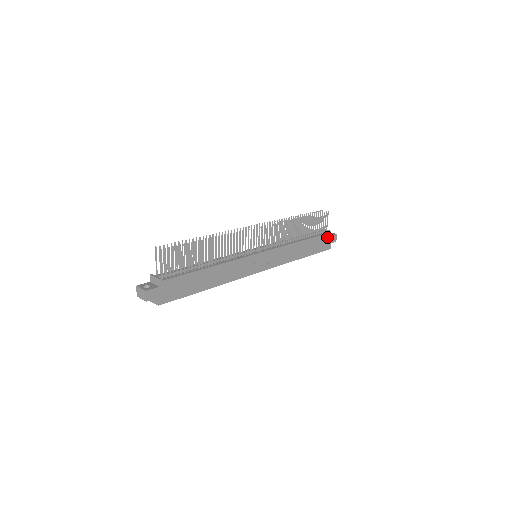
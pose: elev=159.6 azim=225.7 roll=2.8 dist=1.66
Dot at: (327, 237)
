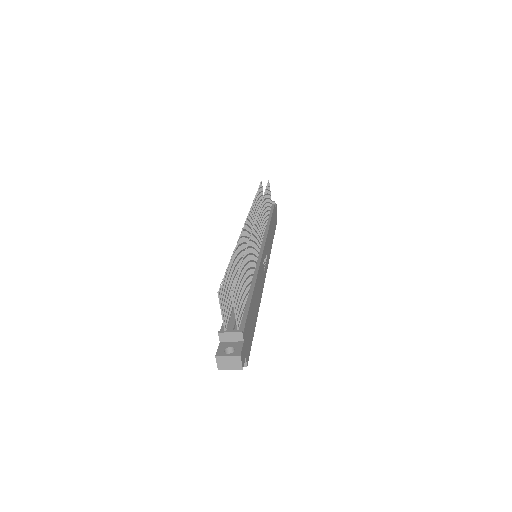
Dot at: (274, 209)
